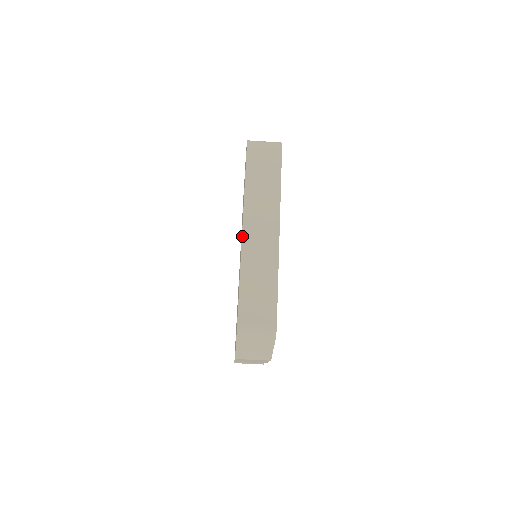
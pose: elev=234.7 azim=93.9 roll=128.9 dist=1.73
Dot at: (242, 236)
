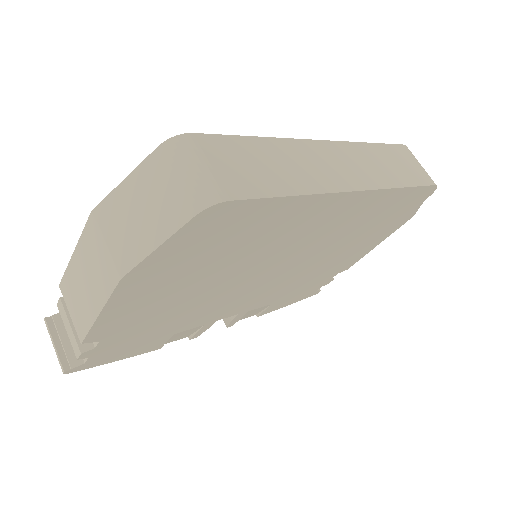
Dot at: (317, 140)
